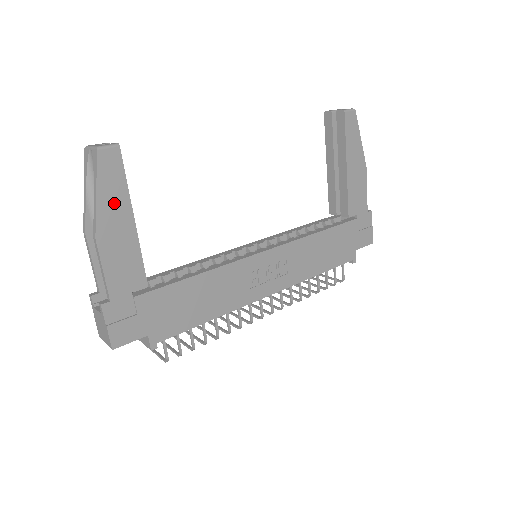
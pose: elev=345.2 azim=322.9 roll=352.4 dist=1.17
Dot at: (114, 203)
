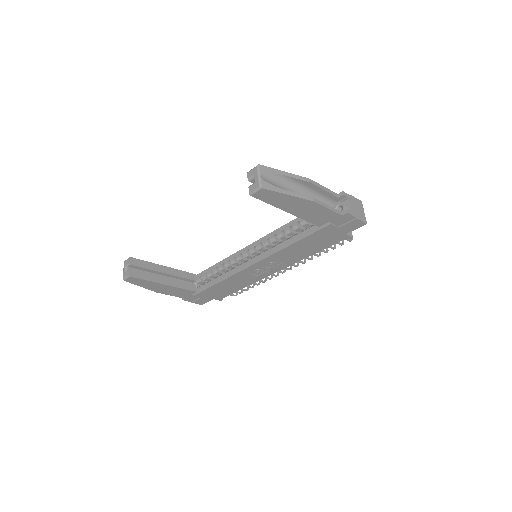
Dot at: (150, 285)
